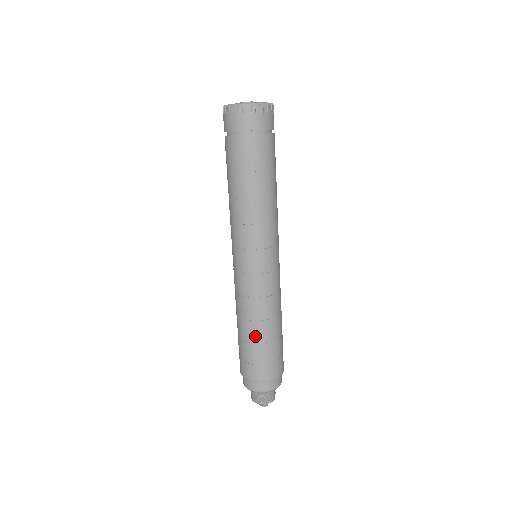
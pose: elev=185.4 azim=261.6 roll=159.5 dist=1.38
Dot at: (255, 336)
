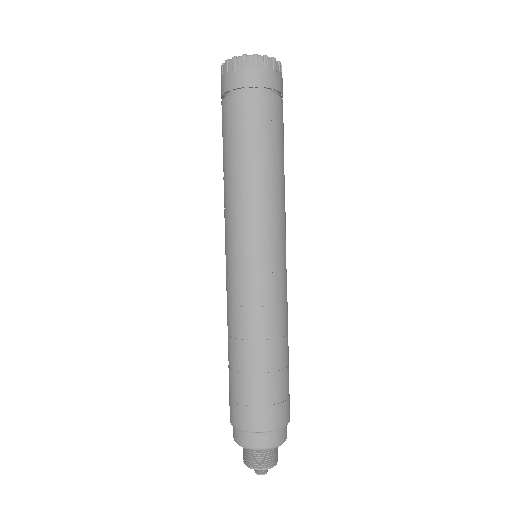
Dot at: (249, 362)
